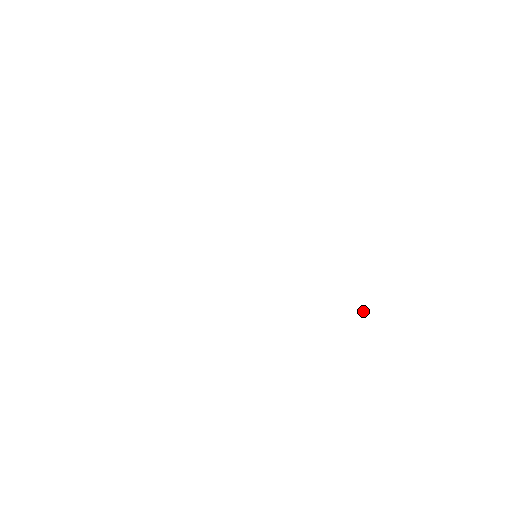
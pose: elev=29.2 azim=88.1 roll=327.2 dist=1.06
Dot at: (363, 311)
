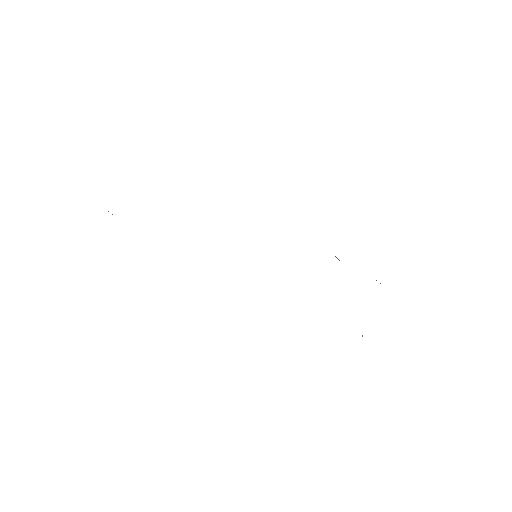
Dot at: occluded
